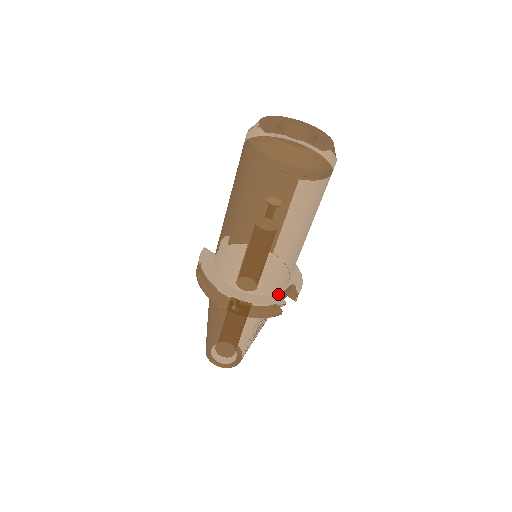
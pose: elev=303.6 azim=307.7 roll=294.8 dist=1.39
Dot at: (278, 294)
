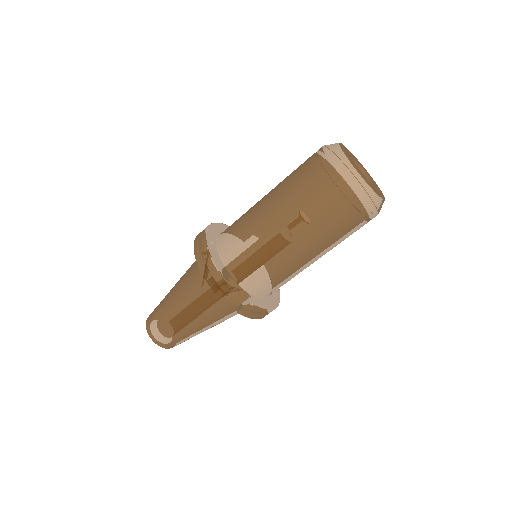
Dot at: (232, 277)
